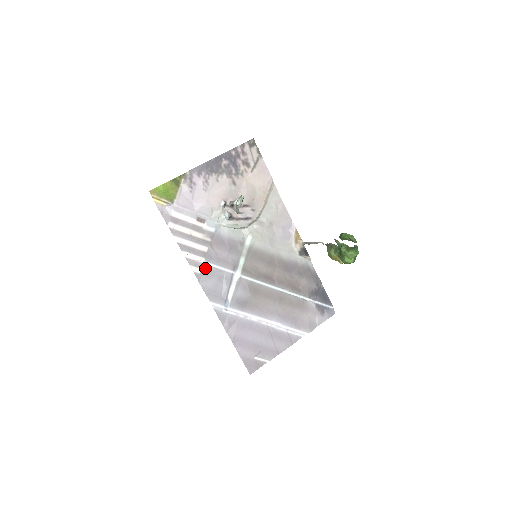
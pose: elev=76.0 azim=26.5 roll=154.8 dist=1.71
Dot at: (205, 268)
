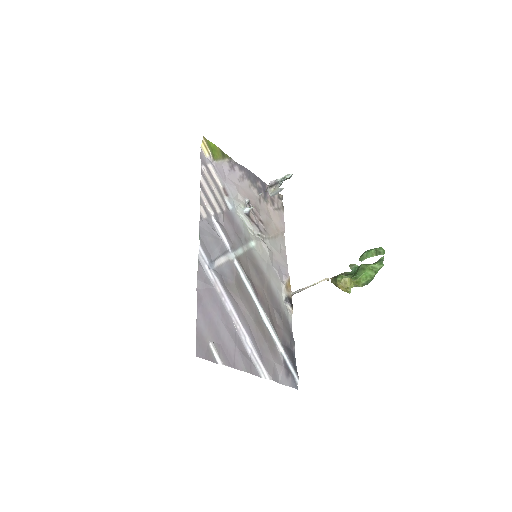
Dot at: (210, 221)
